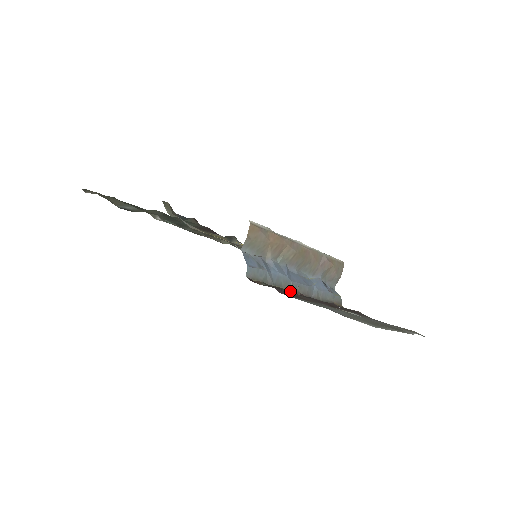
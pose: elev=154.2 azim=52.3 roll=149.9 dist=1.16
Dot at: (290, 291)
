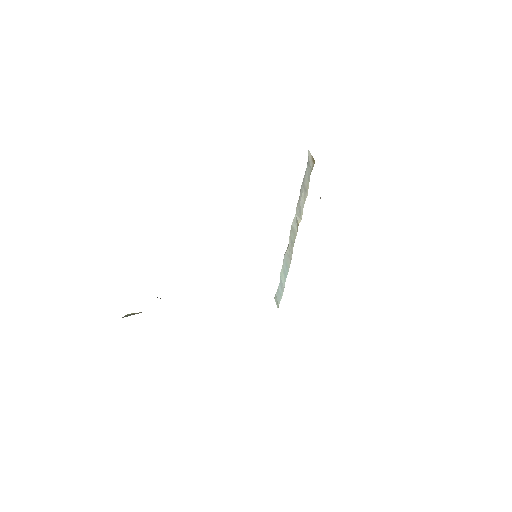
Dot at: occluded
